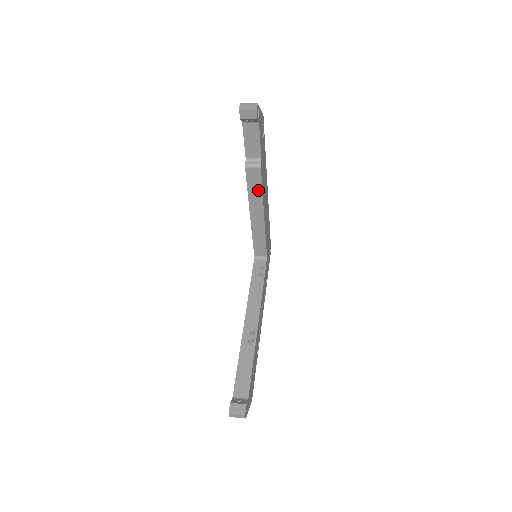
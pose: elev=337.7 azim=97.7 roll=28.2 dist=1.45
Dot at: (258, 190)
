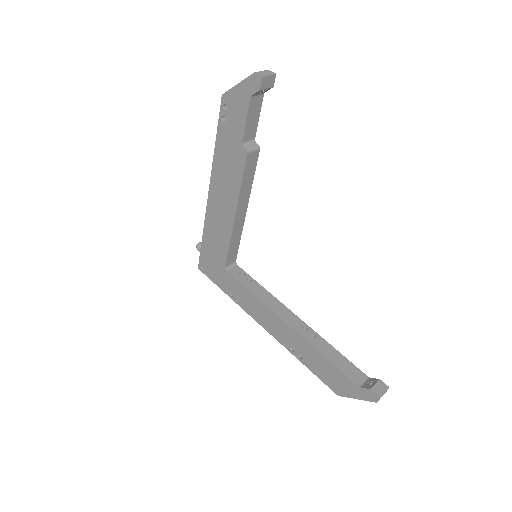
Dot at: (250, 179)
